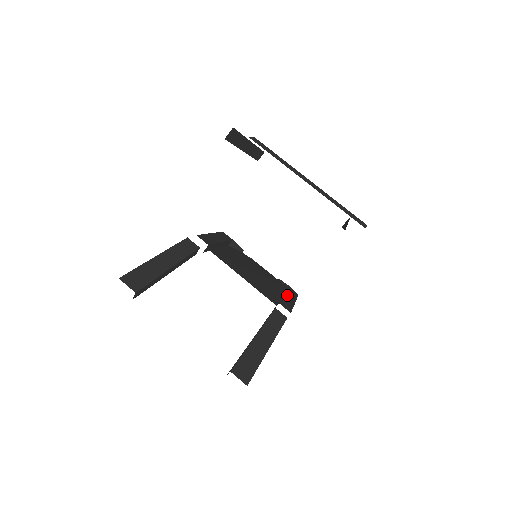
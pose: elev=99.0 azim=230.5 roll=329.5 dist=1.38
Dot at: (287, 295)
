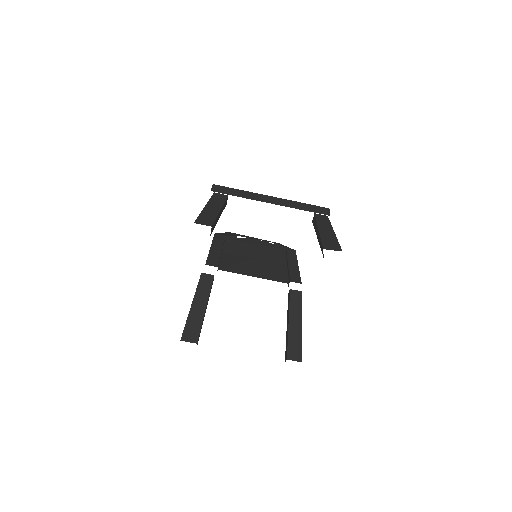
Dot at: (290, 263)
